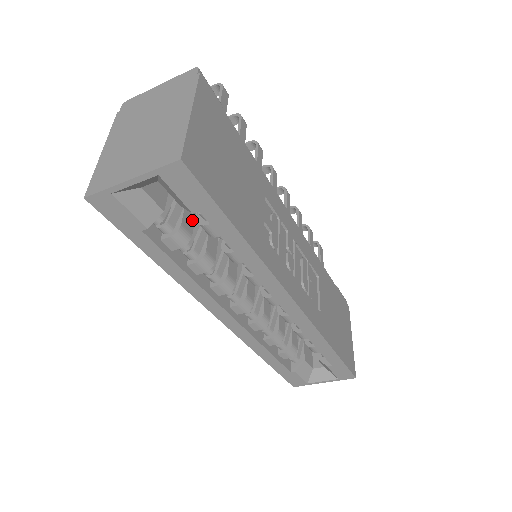
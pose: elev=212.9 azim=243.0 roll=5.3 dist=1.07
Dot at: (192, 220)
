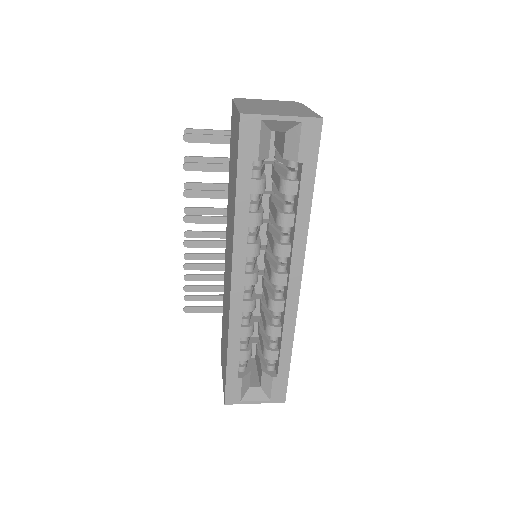
Dot at: occluded
